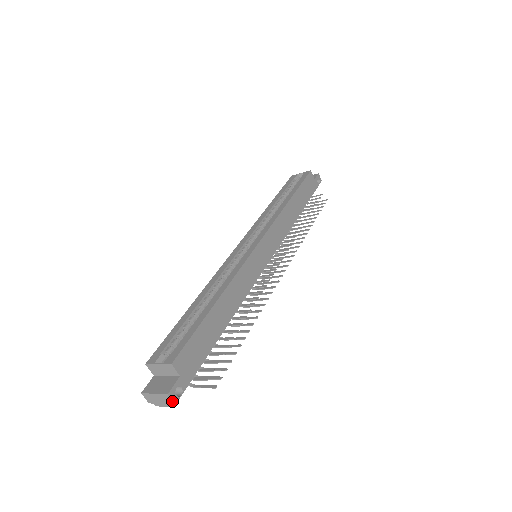
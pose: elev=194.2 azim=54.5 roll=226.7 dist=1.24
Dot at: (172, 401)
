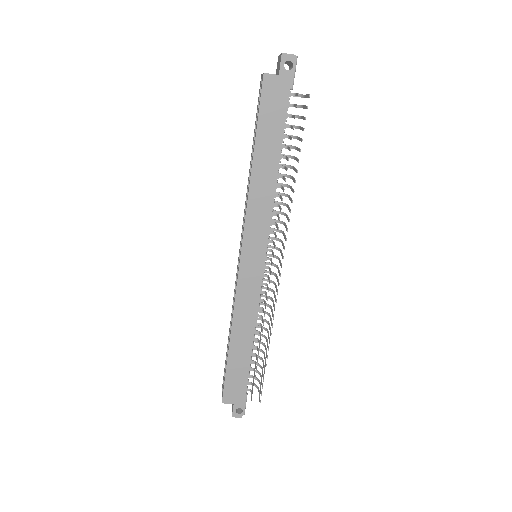
Dot at: (238, 417)
